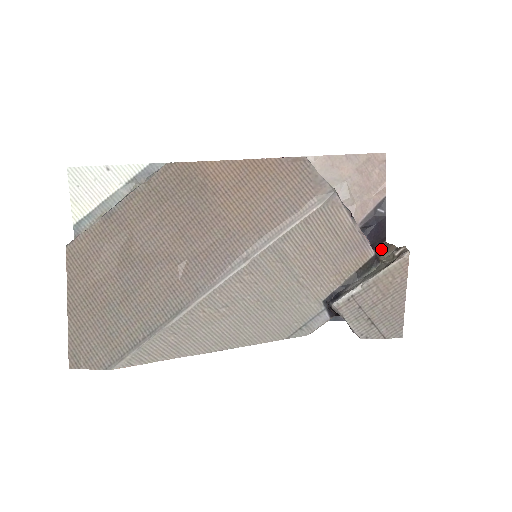
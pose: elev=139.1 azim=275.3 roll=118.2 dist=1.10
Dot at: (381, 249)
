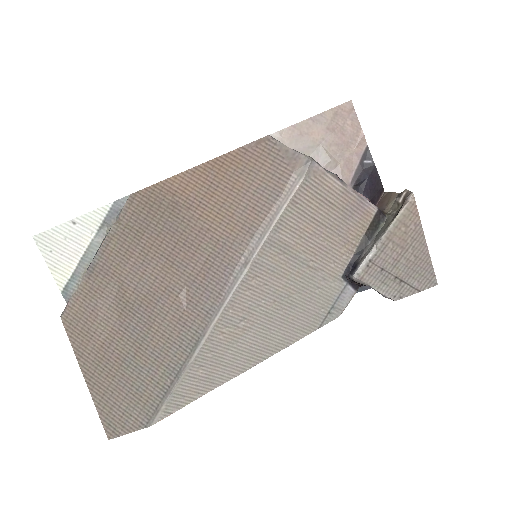
Dot at: (382, 201)
